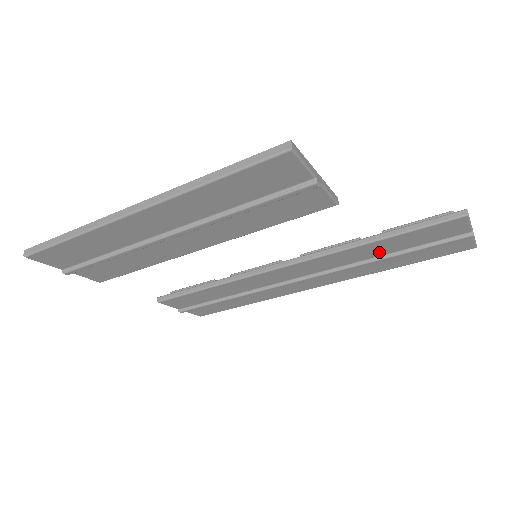
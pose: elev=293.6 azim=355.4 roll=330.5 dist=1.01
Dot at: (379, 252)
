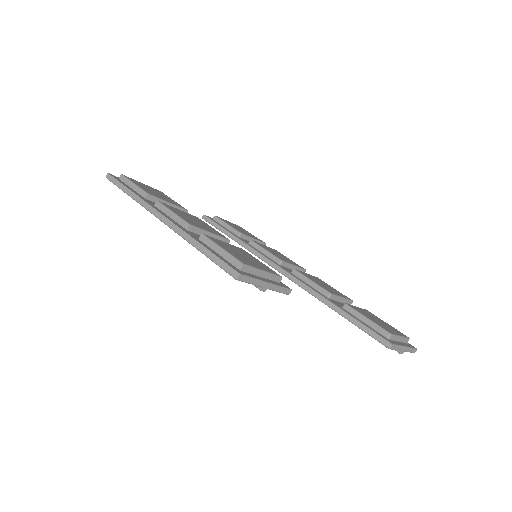
Dot at: occluded
